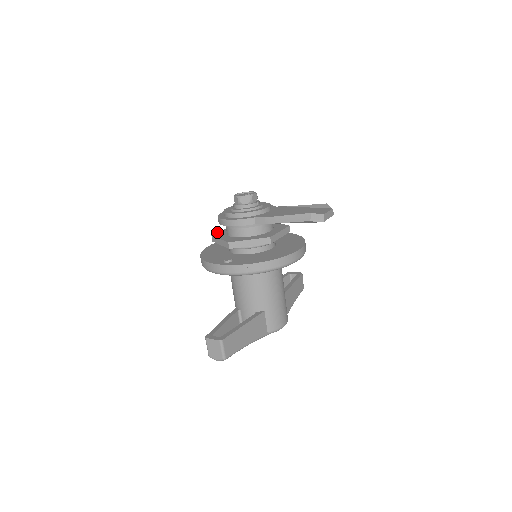
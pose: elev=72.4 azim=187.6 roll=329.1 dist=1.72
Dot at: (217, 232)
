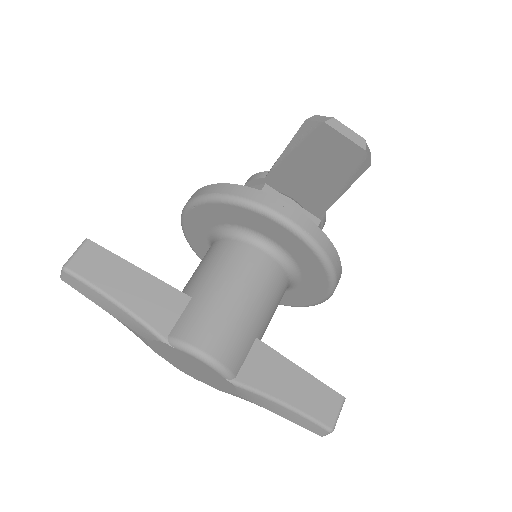
Dot at: occluded
